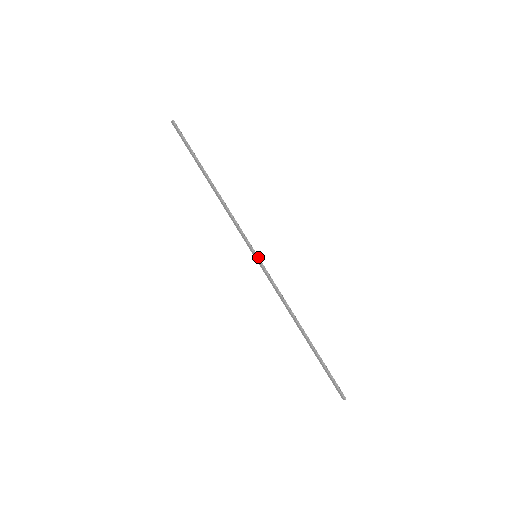
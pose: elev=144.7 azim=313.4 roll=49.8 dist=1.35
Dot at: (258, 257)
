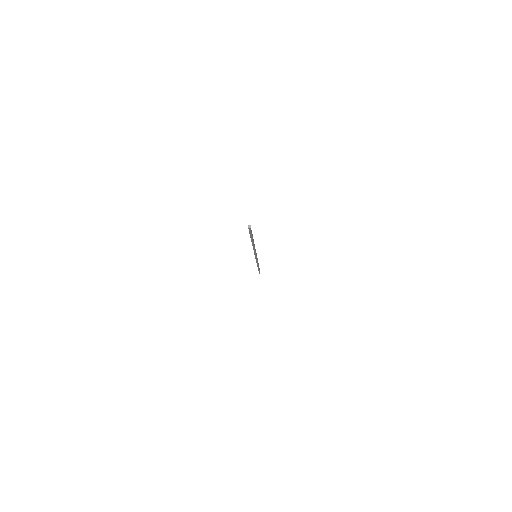
Dot at: occluded
